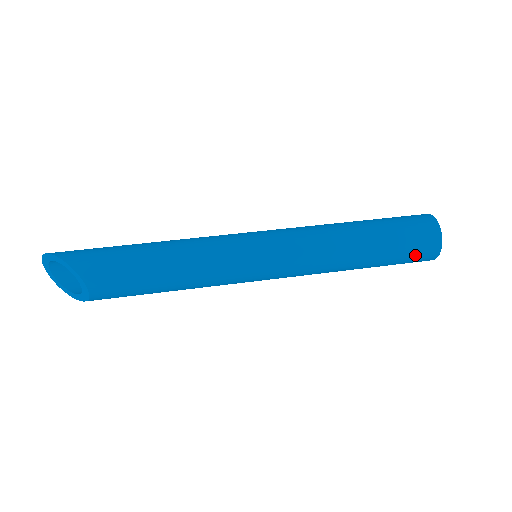
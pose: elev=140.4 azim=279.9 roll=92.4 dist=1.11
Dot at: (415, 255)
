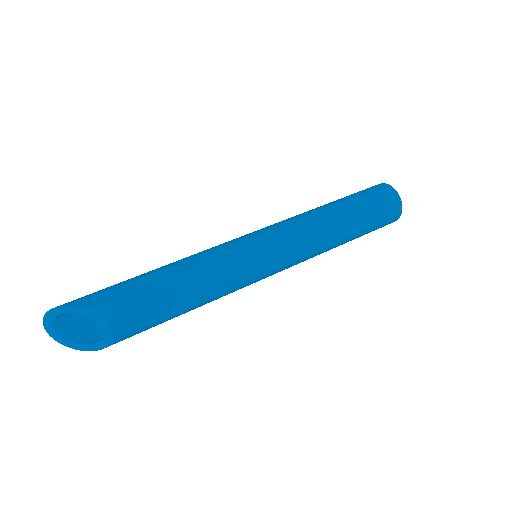
Dot at: (385, 217)
